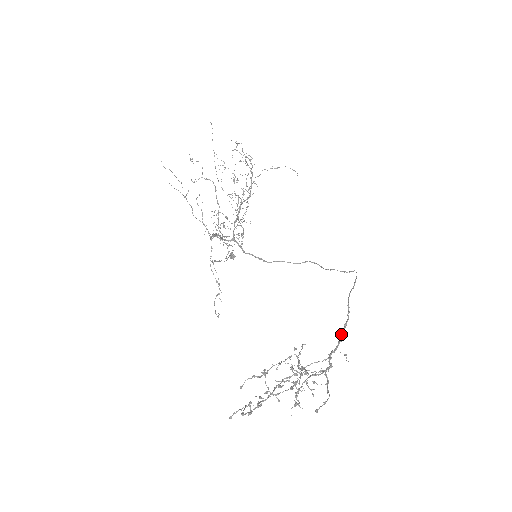
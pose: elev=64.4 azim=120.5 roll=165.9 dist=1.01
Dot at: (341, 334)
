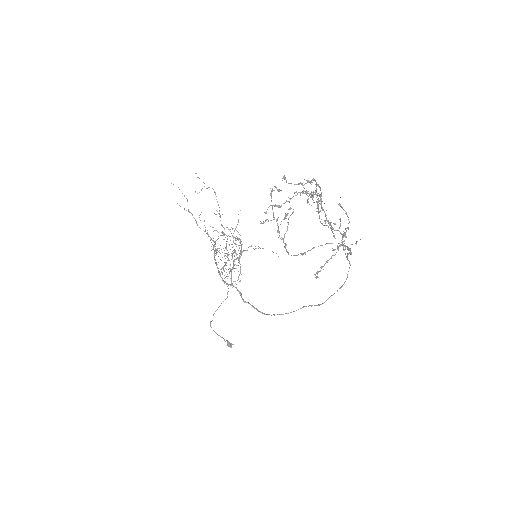
Dot at: (348, 249)
